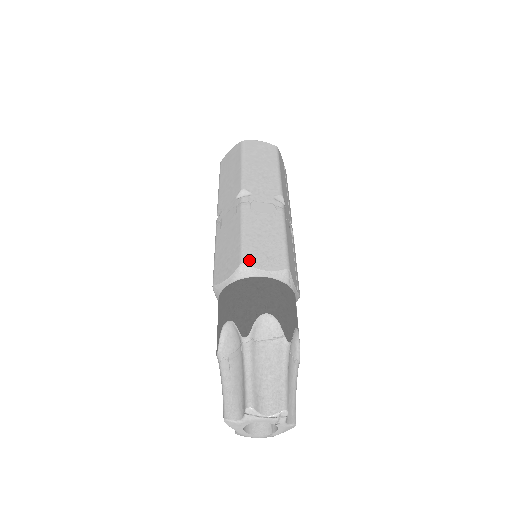
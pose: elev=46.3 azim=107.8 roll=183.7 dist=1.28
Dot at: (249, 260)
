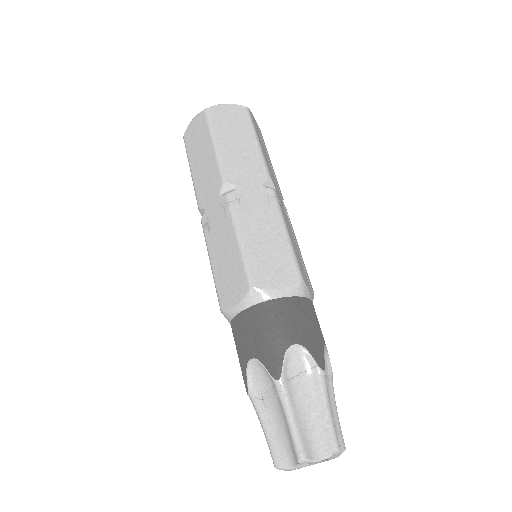
Dot at: (258, 281)
